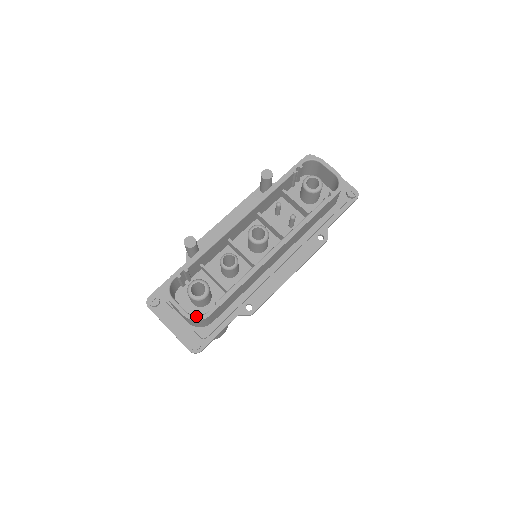
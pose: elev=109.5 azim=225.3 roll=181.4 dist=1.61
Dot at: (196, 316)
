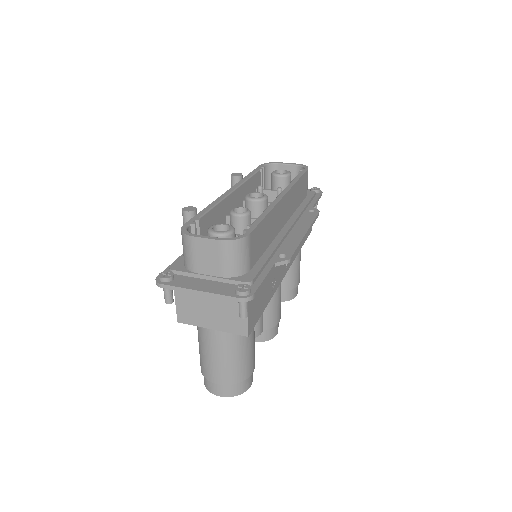
Dot at: (234, 237)
